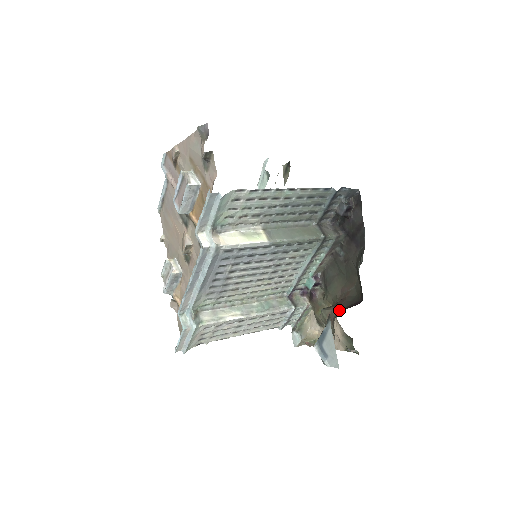
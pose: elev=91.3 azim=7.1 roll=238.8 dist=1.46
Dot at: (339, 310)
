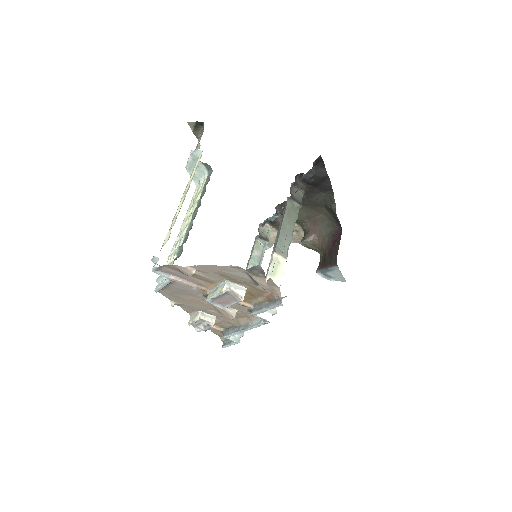
Dot at: (321, 239)
